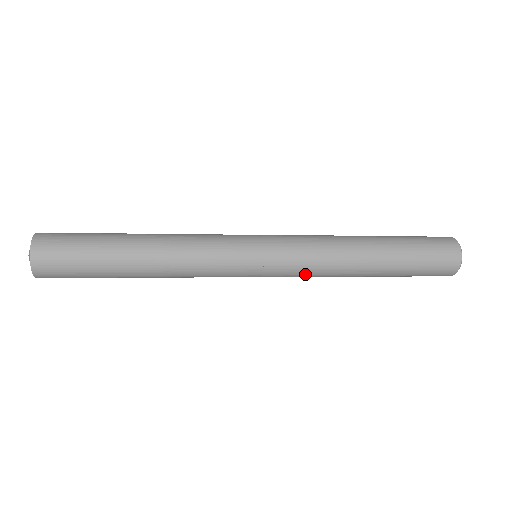
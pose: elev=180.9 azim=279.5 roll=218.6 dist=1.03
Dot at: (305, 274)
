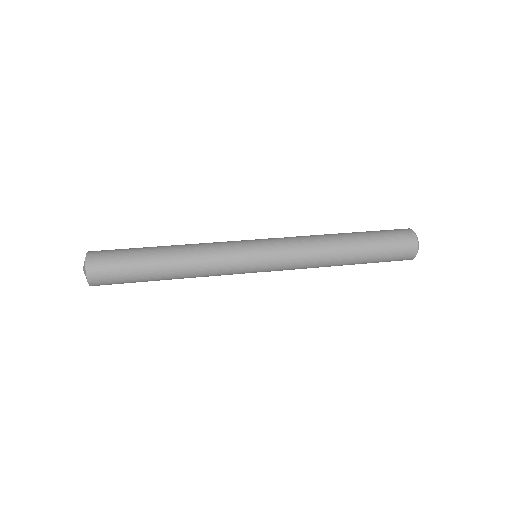
Dot at: (293, 269)
